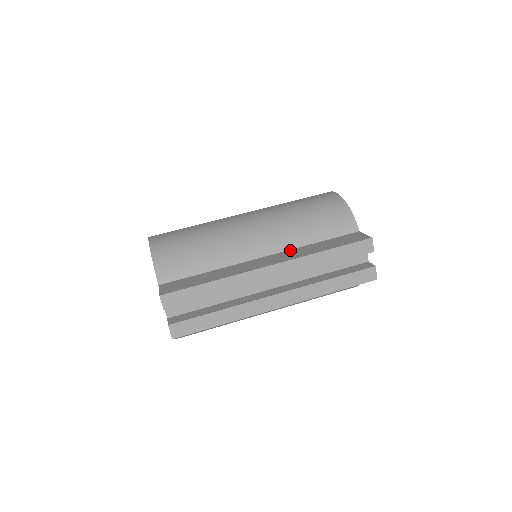
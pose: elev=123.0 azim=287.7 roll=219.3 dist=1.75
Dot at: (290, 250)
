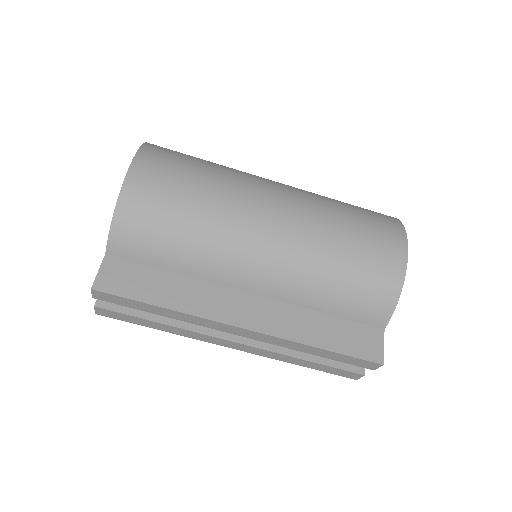
Dot at: (287, 305)
